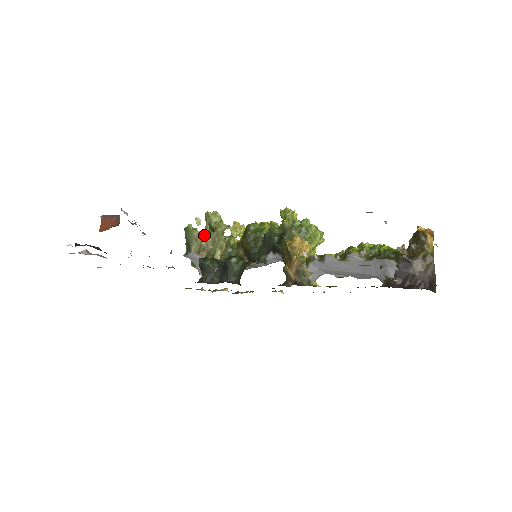
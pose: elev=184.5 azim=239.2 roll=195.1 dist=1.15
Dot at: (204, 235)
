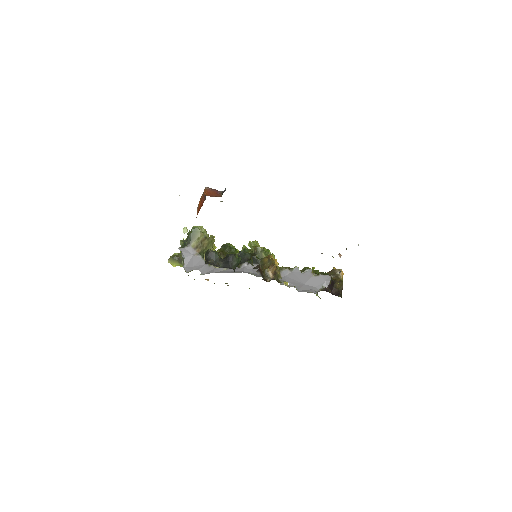
Dot at: (204, 237)
